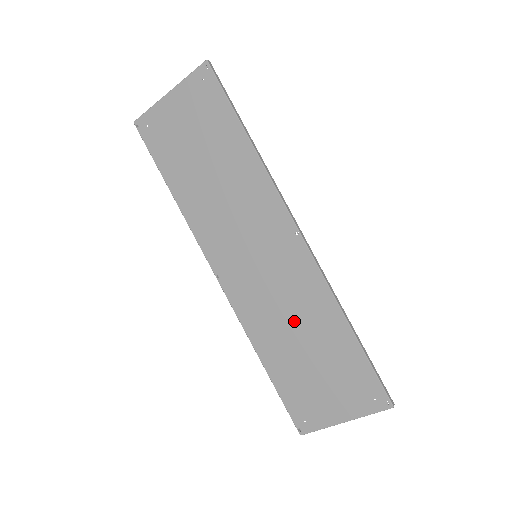
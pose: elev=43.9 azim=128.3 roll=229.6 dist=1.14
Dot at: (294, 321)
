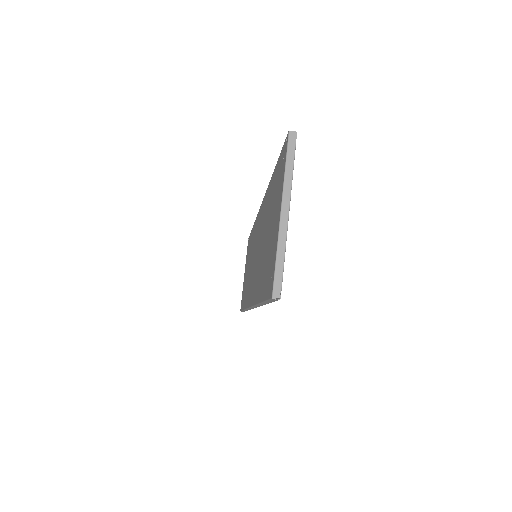
Dot at: occluded
